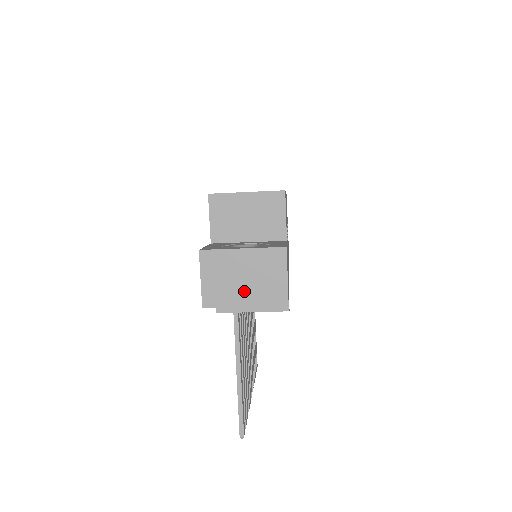
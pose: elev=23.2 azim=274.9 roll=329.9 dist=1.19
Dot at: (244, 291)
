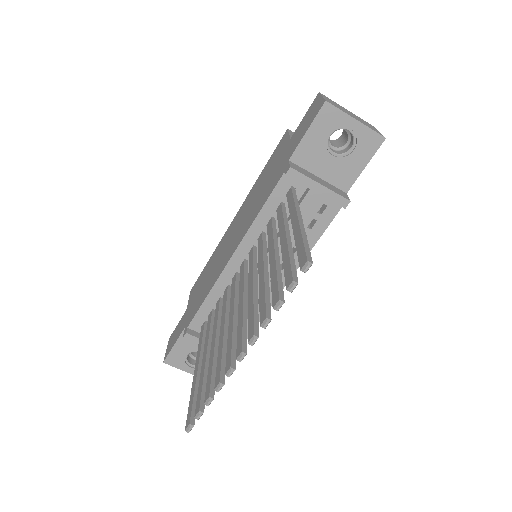
Dot at: (354, 117)
